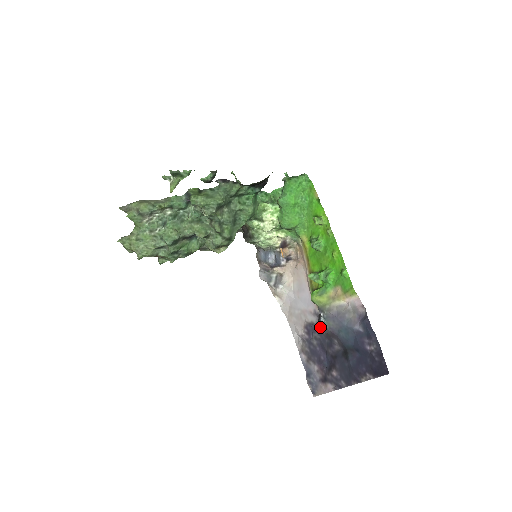
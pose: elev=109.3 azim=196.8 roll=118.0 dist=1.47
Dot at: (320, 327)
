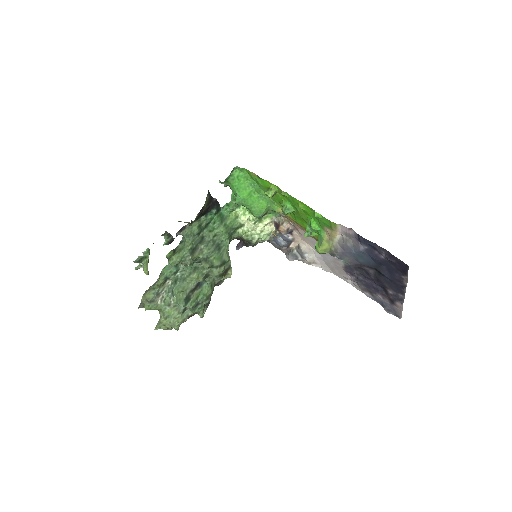
Dot at: occluded
